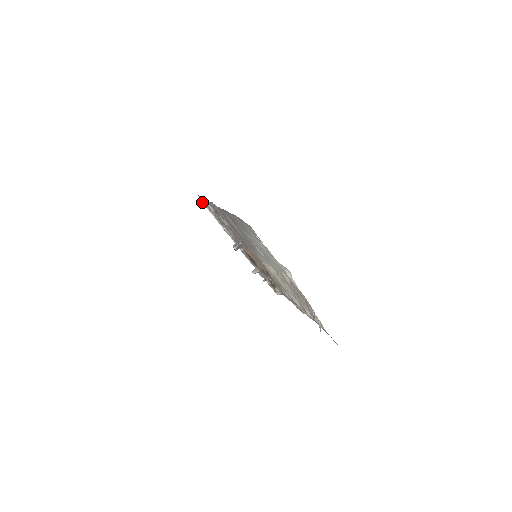
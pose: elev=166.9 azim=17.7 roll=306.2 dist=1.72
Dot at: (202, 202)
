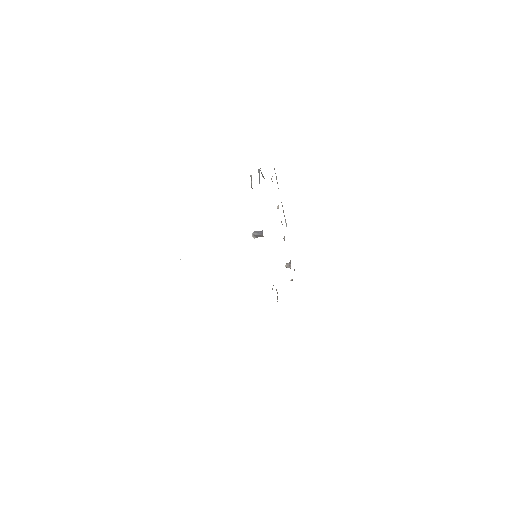
Dot at: occluded
